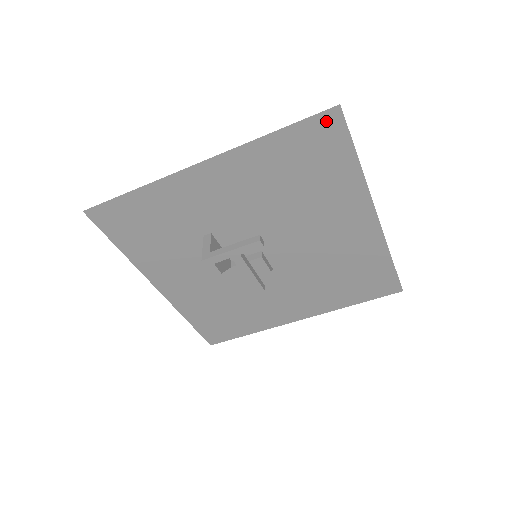
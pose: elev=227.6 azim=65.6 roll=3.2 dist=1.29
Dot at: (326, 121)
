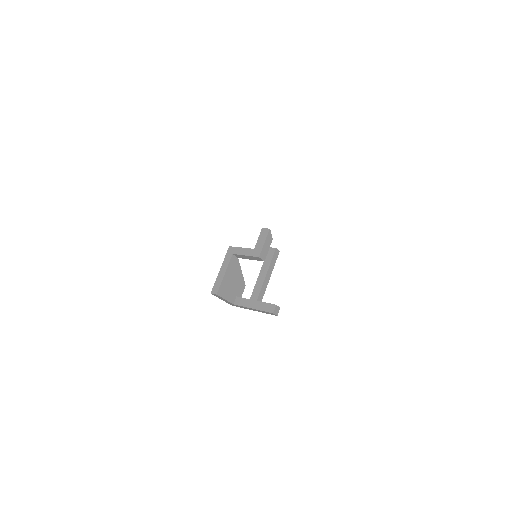
Dot at: occluded
